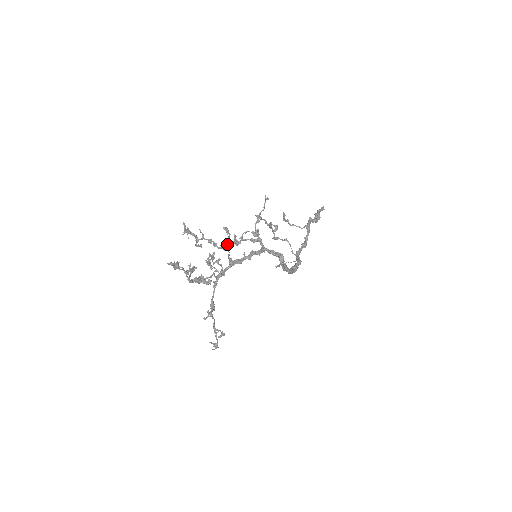
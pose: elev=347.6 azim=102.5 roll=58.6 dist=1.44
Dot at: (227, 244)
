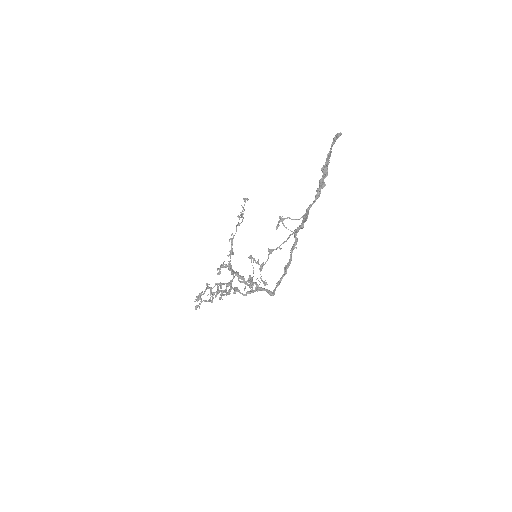
Dot at: (230, 286)
